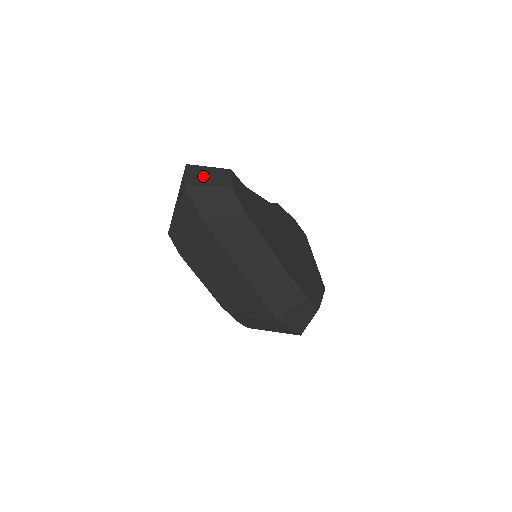
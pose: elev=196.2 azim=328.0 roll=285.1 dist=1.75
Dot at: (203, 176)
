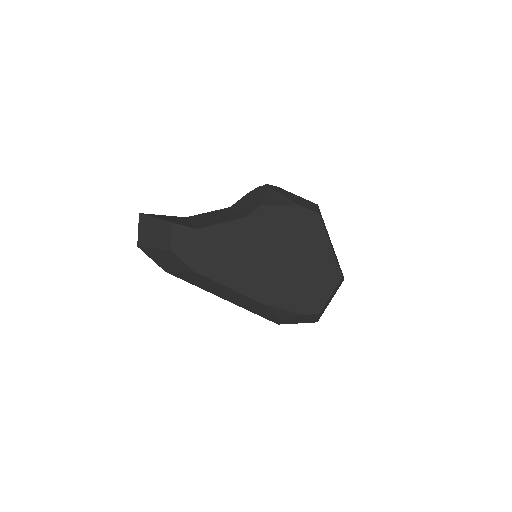
Dot at: (150, 233)
